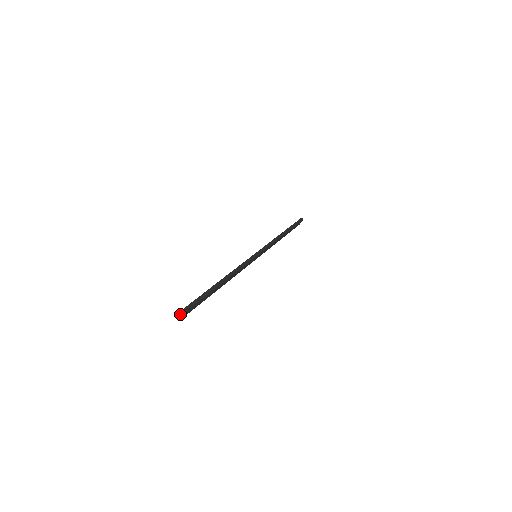
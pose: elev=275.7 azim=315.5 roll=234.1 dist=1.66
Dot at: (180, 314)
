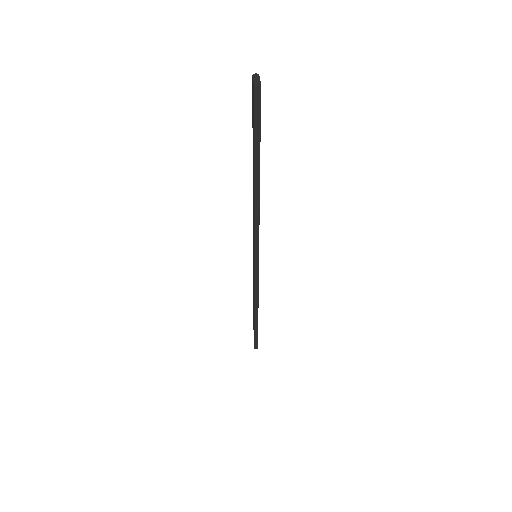
Dot at: (254, 79)
